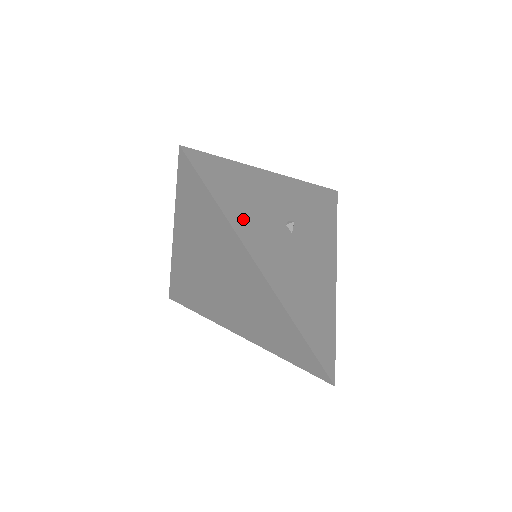
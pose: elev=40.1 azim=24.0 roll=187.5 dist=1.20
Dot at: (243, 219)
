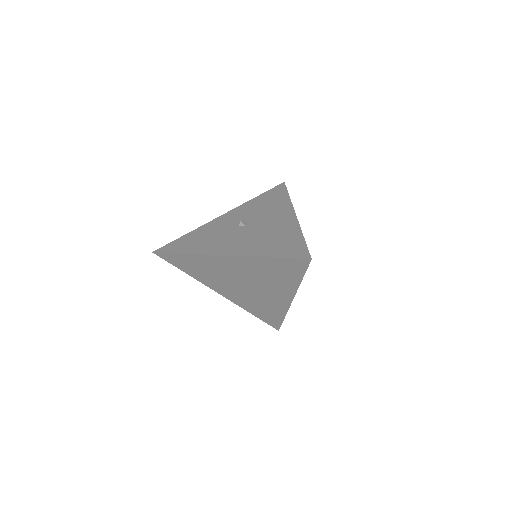
Dot at: (203, 247)
